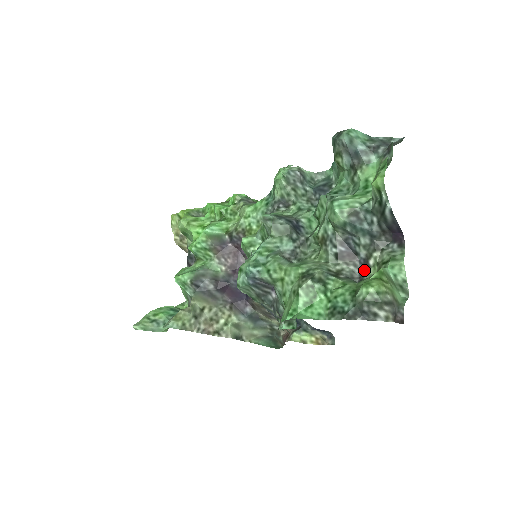
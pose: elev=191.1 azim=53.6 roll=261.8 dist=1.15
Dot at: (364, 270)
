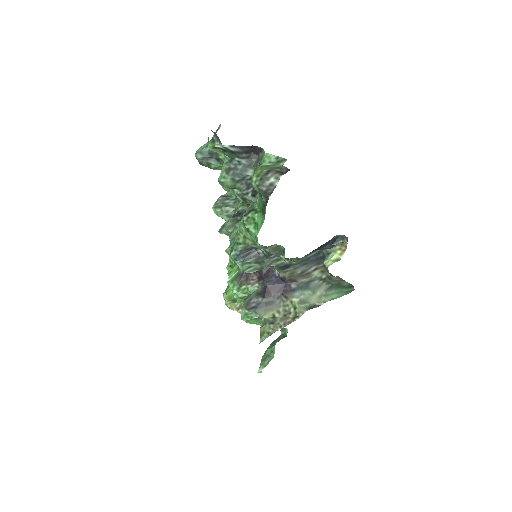
Dot at: occluded
